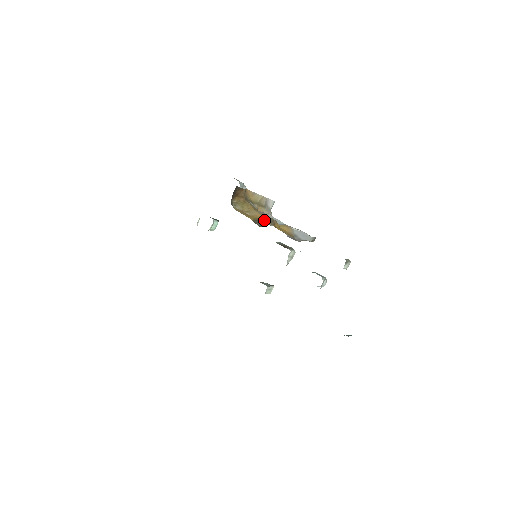
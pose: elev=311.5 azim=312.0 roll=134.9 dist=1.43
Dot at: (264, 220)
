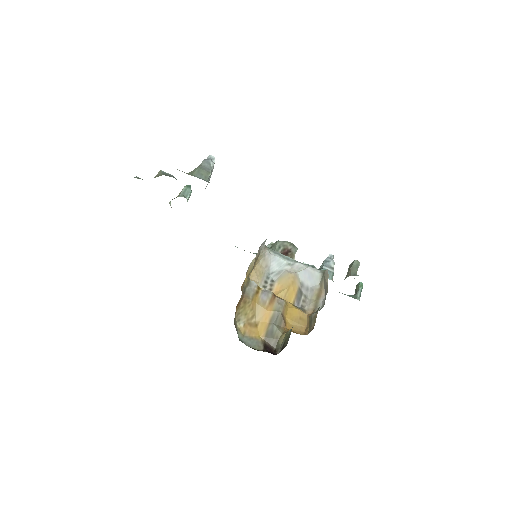
Dot at: (274, 327)
